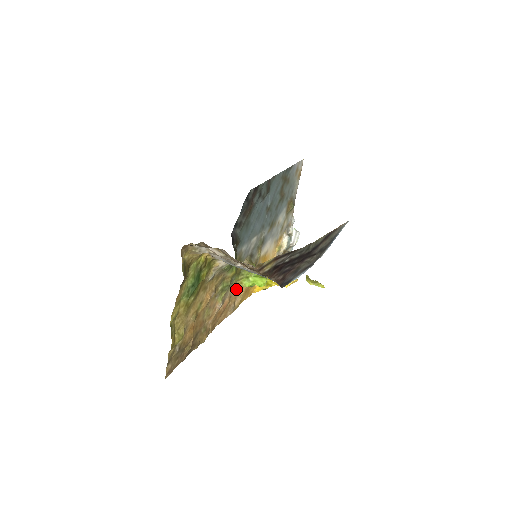
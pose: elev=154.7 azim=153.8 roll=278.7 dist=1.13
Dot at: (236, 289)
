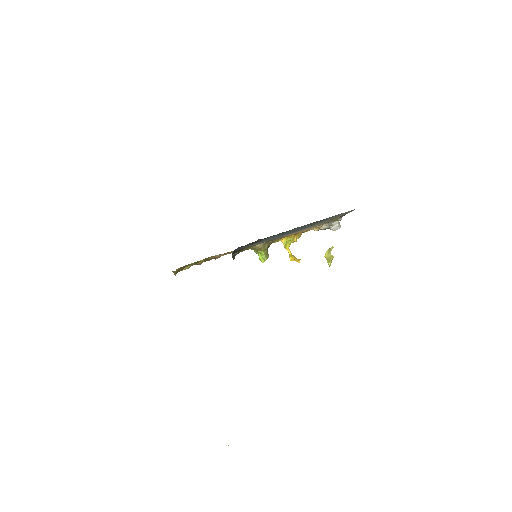
Dot at: occluded
